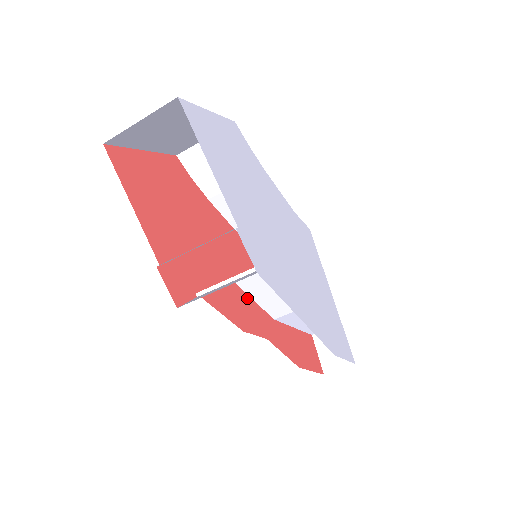
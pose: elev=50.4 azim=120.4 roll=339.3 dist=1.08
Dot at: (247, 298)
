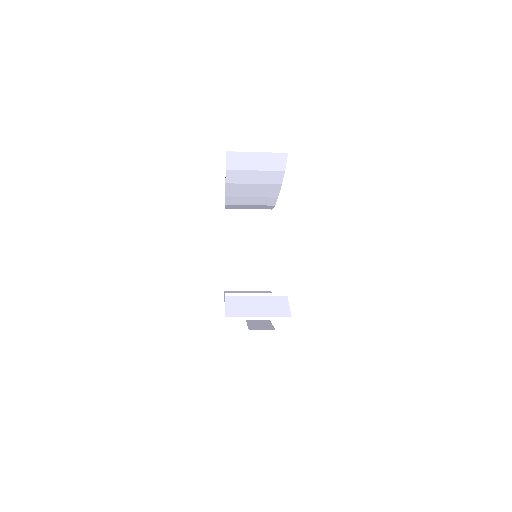
Dot at: occluded
